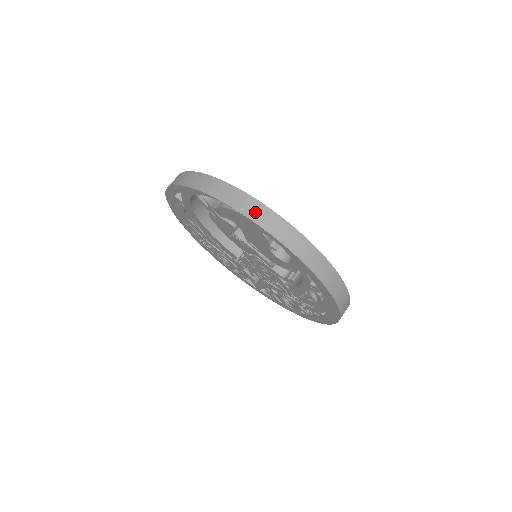
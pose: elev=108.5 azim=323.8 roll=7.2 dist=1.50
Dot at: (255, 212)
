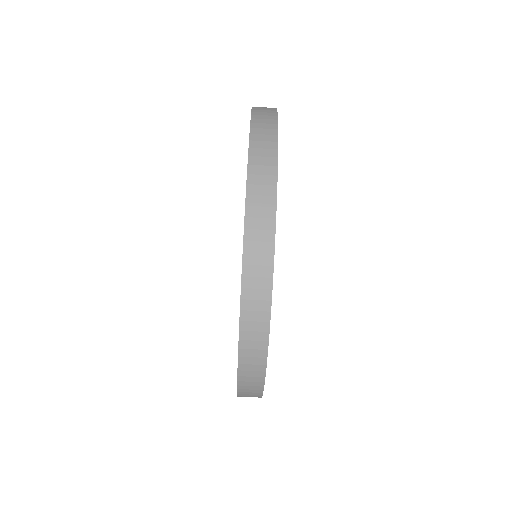
Dot at: (257, 238)
